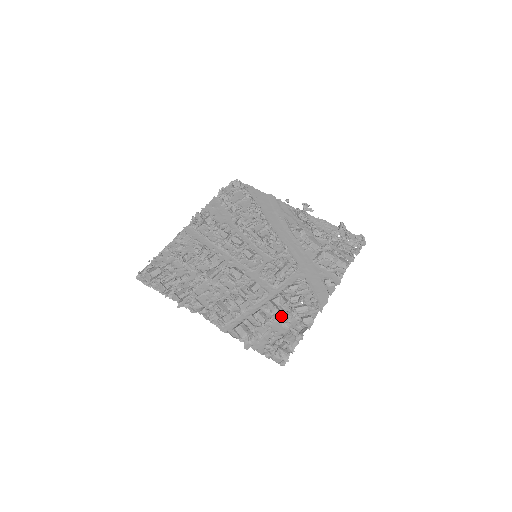
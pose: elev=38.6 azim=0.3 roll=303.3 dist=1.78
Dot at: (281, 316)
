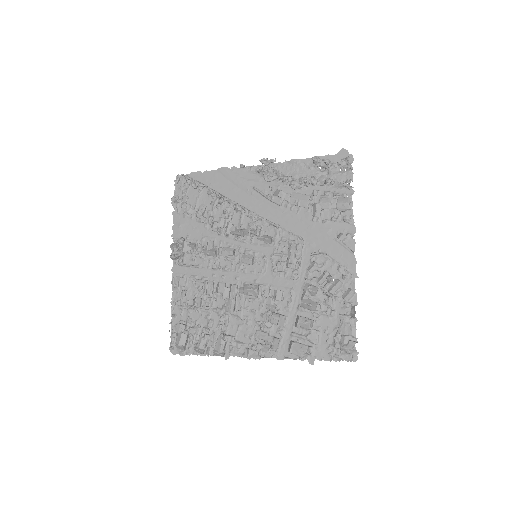
Dot at: (322, 308)
